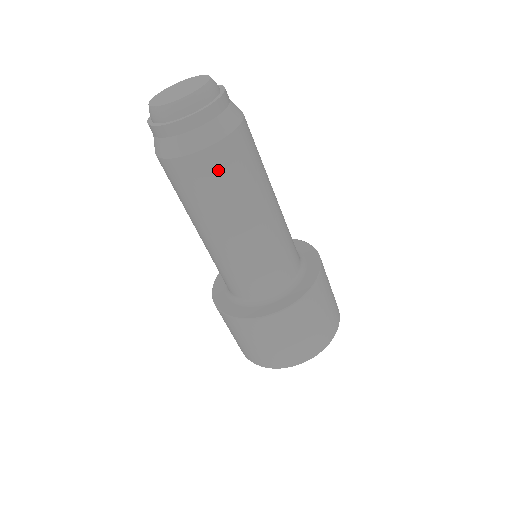
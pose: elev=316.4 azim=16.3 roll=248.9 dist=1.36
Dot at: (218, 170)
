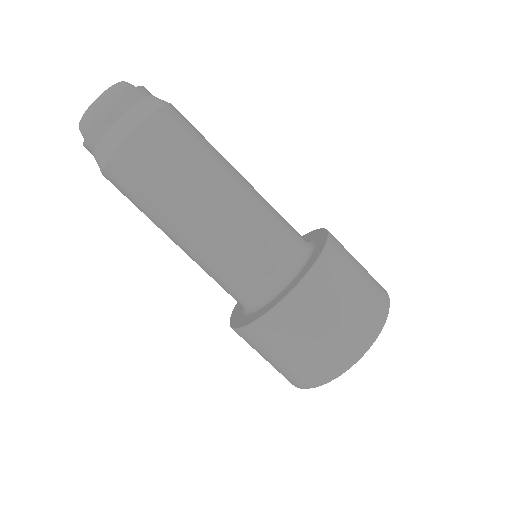
Dot at: (186, 124)
